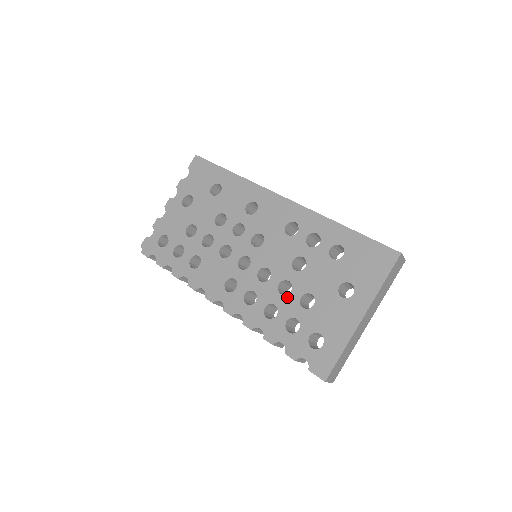
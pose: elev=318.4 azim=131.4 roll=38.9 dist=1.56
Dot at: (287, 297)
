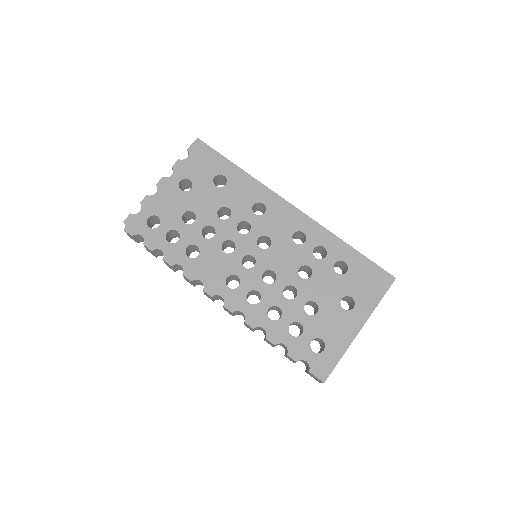
Dot at: (292, 302)
